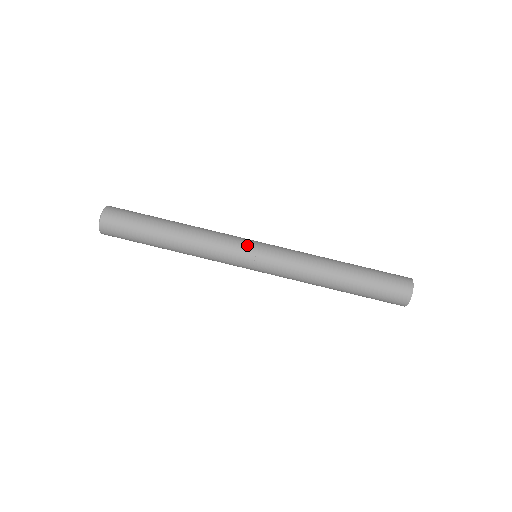
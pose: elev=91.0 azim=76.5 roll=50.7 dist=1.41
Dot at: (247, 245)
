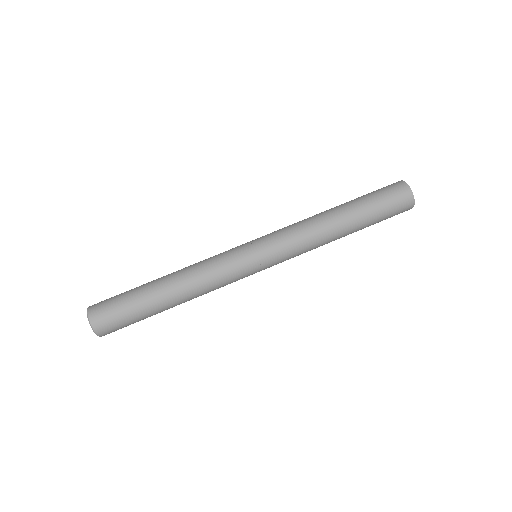
Dot at: (247, 262)
